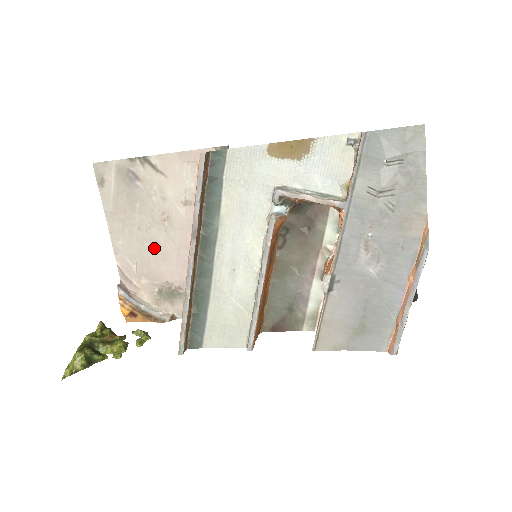
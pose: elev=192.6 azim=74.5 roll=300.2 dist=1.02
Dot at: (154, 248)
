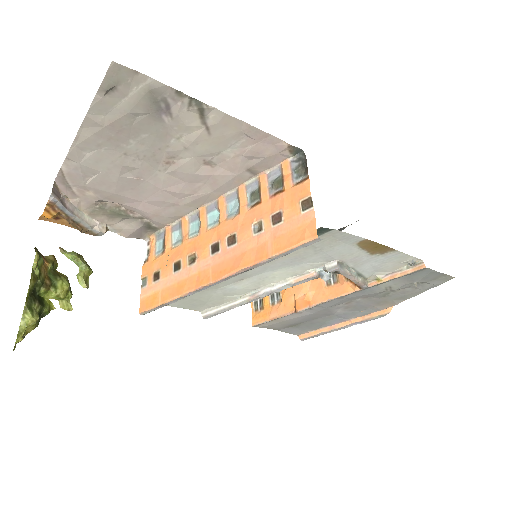
Dot at: (131, 178)
